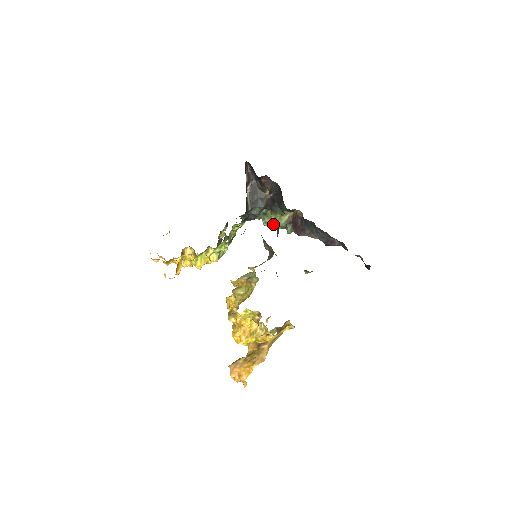
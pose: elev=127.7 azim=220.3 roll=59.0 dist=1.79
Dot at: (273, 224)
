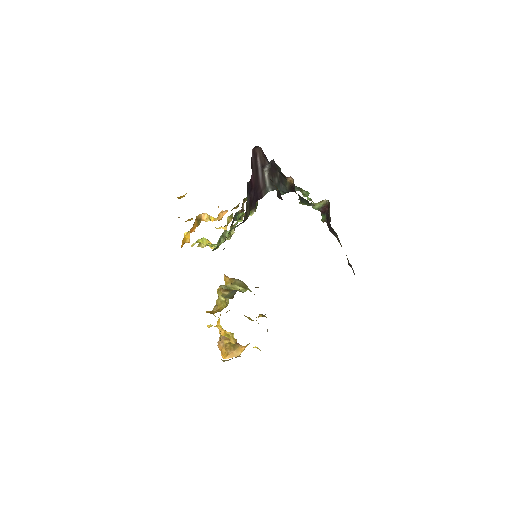
Dot at: (310, 200)
